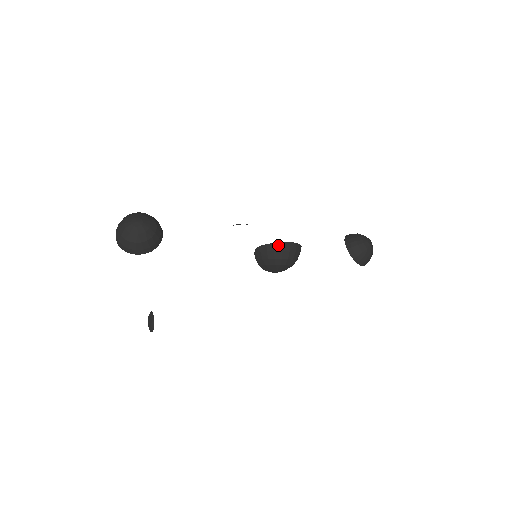
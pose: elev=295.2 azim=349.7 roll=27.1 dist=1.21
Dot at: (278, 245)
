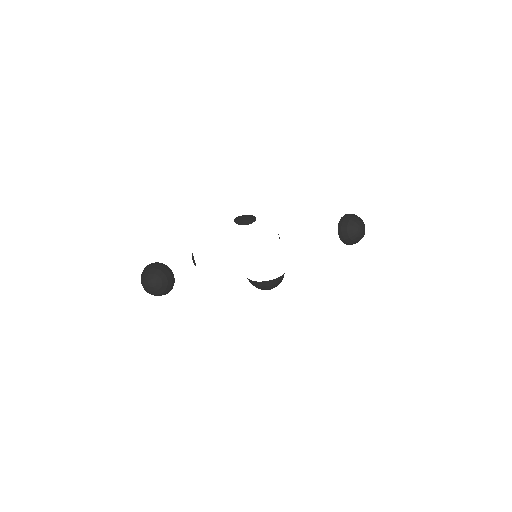
Dot at: (262, 283)
